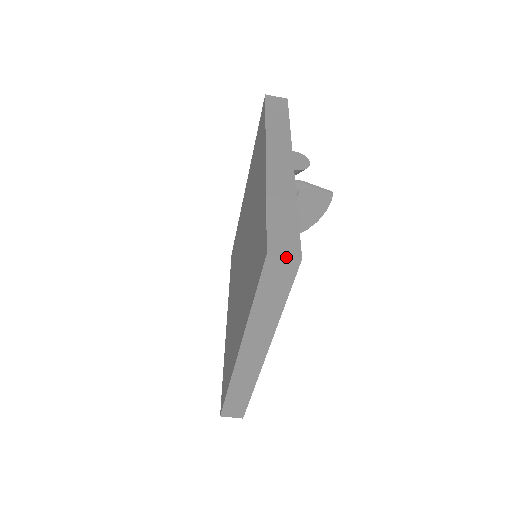
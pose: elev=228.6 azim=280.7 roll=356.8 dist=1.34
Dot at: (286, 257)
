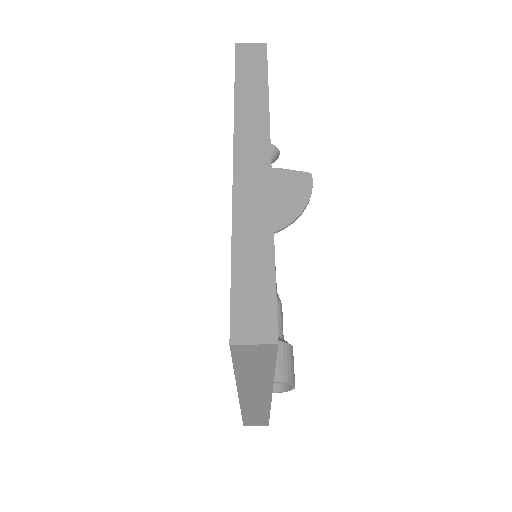
Dot at: (252, 44)
